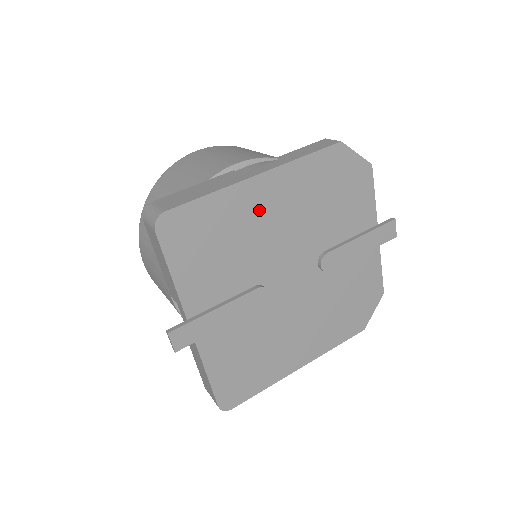
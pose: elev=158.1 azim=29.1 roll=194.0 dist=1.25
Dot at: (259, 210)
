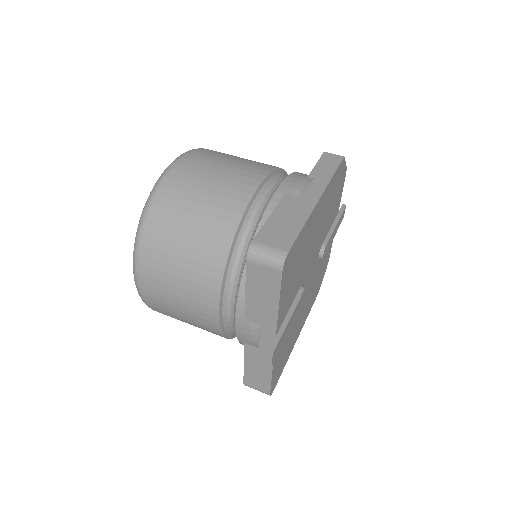
Dot at: (314, 227)
